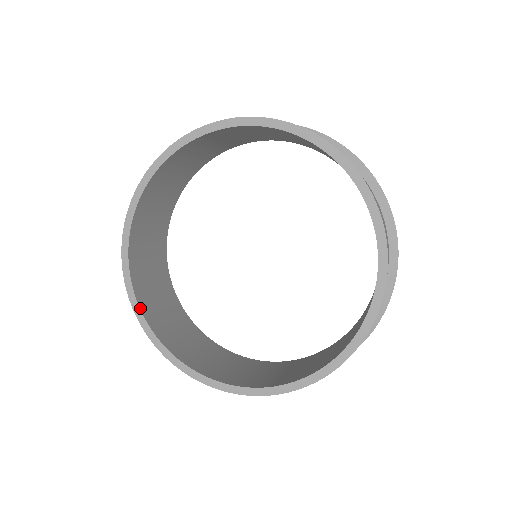
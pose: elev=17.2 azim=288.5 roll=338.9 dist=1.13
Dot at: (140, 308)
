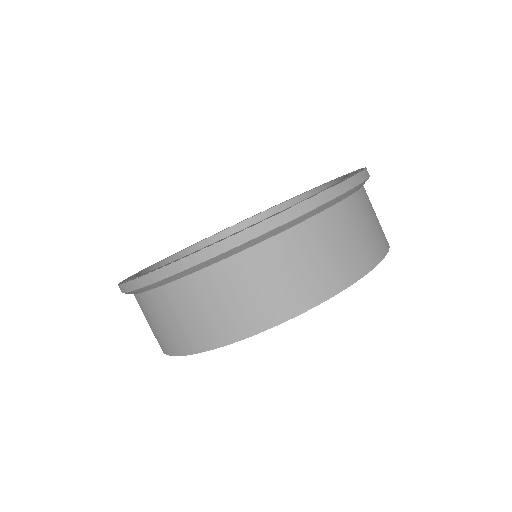
Dot at: occluded
